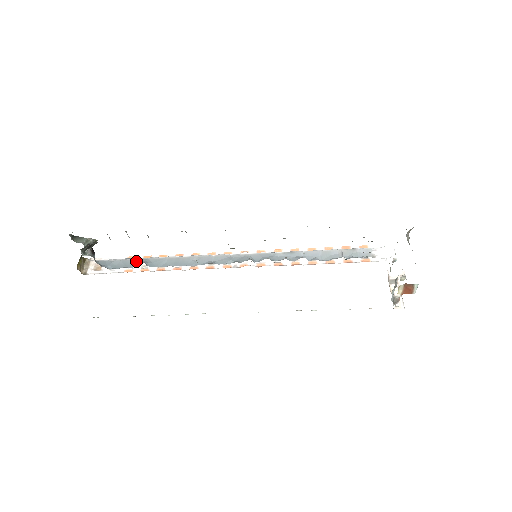
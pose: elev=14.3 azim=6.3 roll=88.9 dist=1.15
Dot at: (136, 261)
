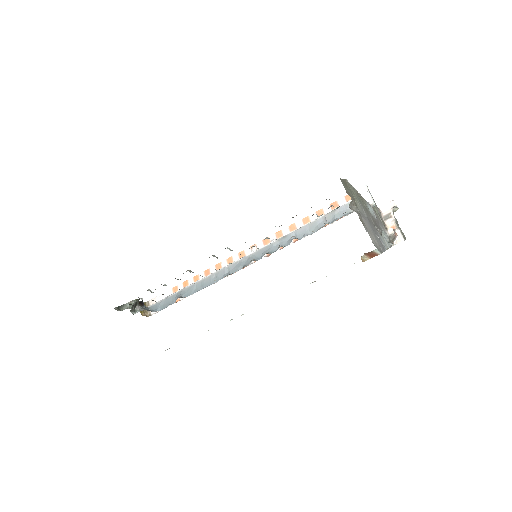
Dot at: (175, 296)
